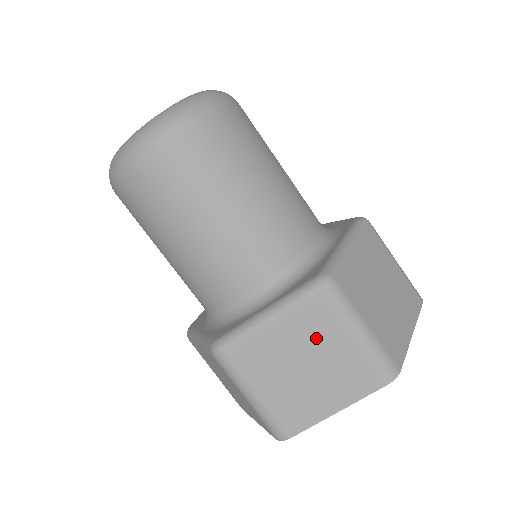
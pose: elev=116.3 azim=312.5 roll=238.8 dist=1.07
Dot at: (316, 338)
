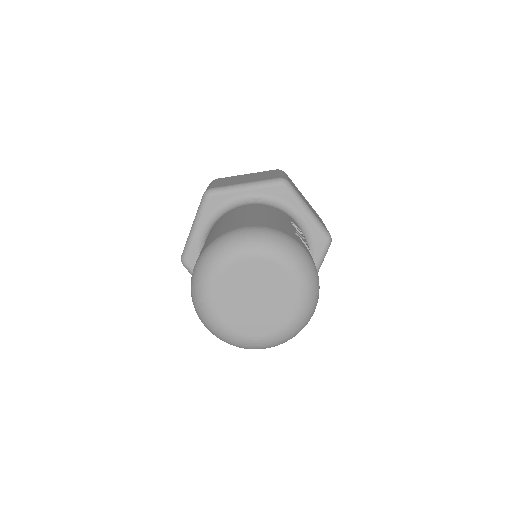
Dot at: occluded
